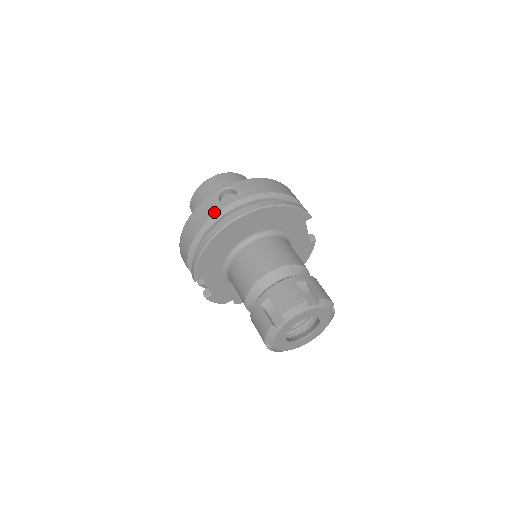
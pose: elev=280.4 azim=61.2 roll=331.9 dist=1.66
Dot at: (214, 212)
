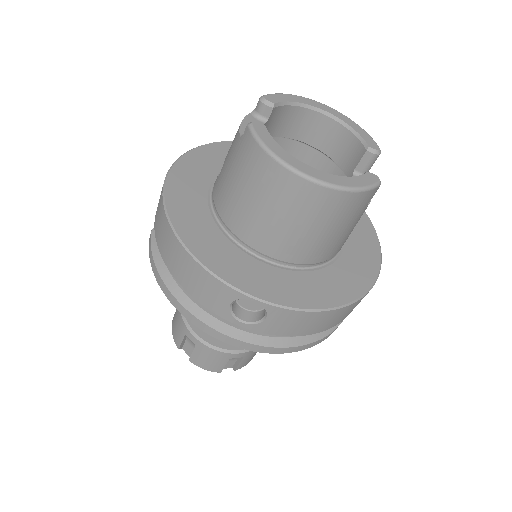
Dot at: (209, 306)
